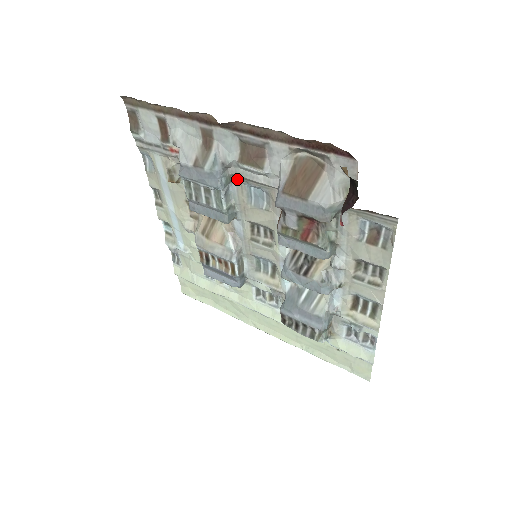
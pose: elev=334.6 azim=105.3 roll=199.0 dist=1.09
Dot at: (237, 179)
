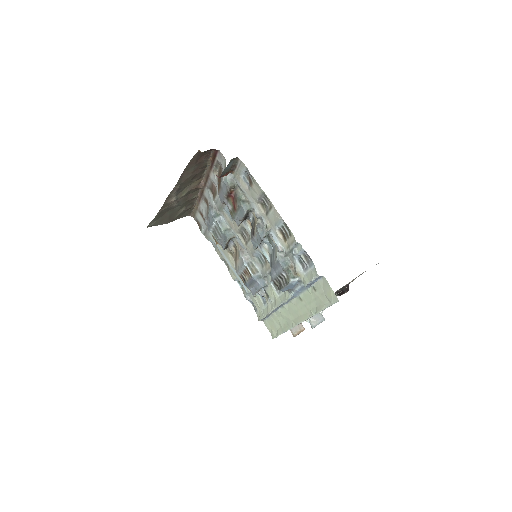
Dot at: (221, 211)
